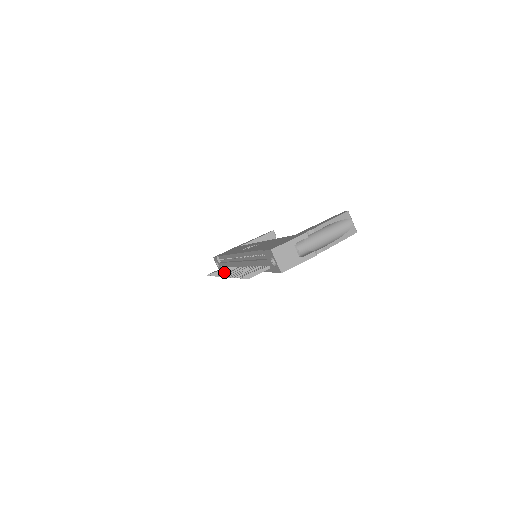
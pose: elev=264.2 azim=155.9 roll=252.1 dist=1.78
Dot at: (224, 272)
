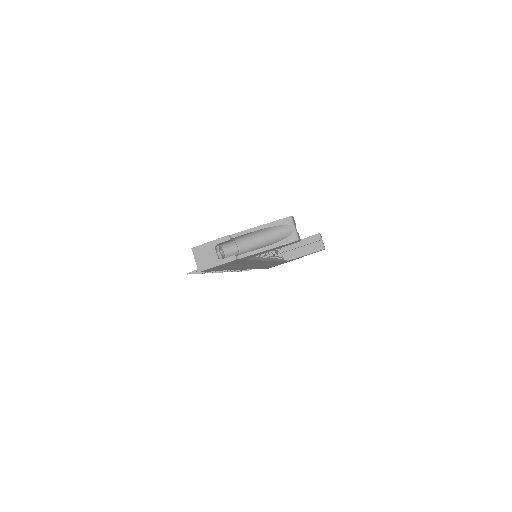
Dot at: occluded
